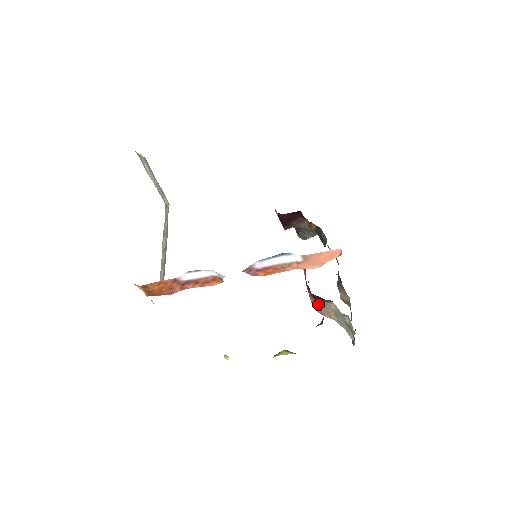
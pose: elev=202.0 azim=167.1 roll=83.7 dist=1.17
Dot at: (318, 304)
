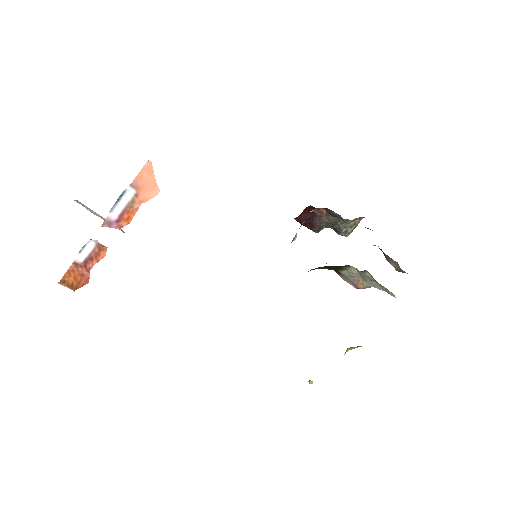
Dot at: (347, 278)
